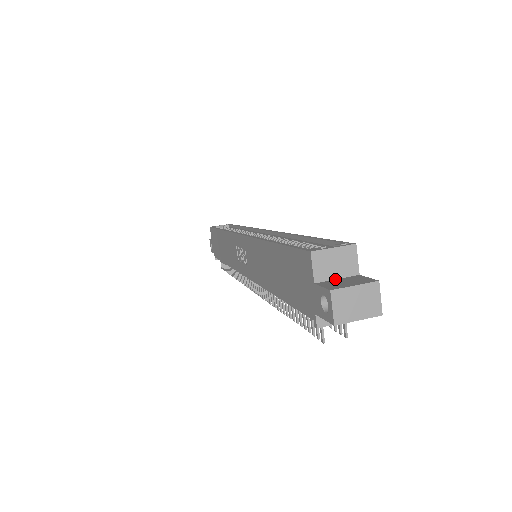
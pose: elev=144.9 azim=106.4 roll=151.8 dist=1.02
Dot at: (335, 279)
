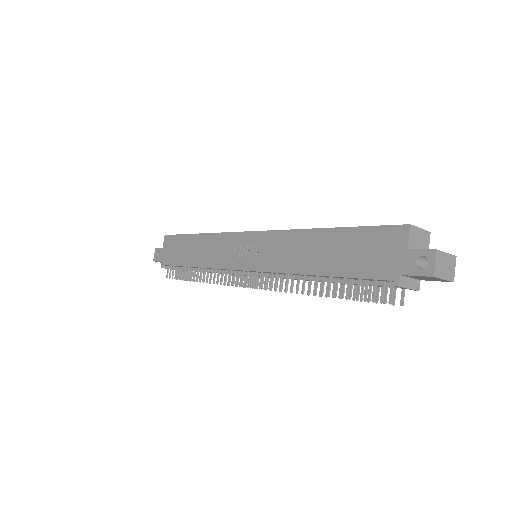
Dot at: occluded
